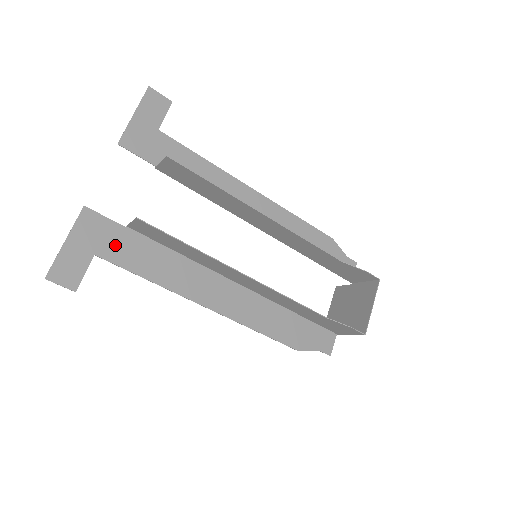
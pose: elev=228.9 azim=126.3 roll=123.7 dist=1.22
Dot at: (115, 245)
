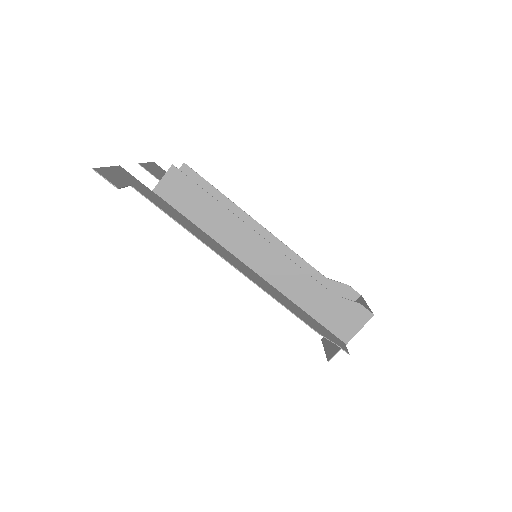
Dot at: (145, 192)
